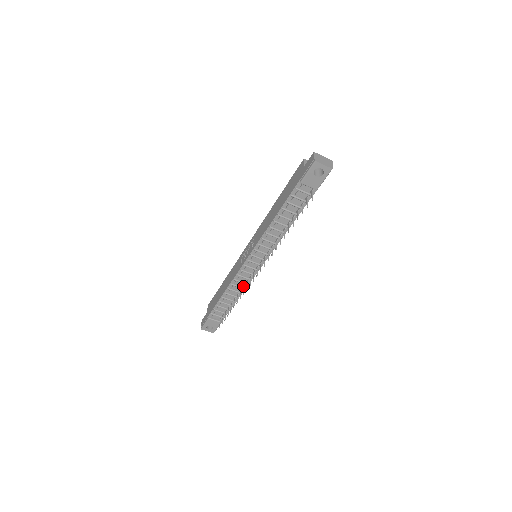
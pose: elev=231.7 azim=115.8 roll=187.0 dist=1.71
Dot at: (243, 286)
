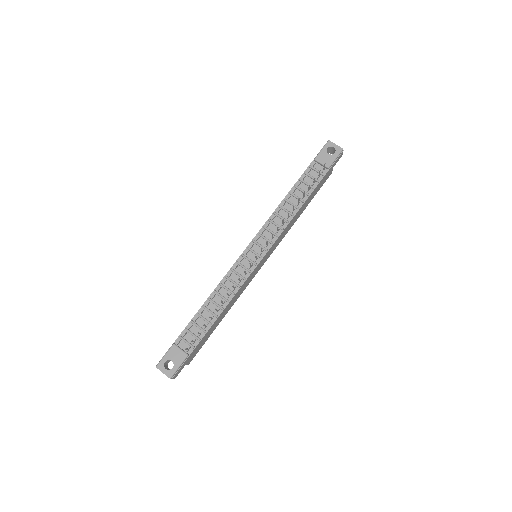
Dot at: (233, 289)
